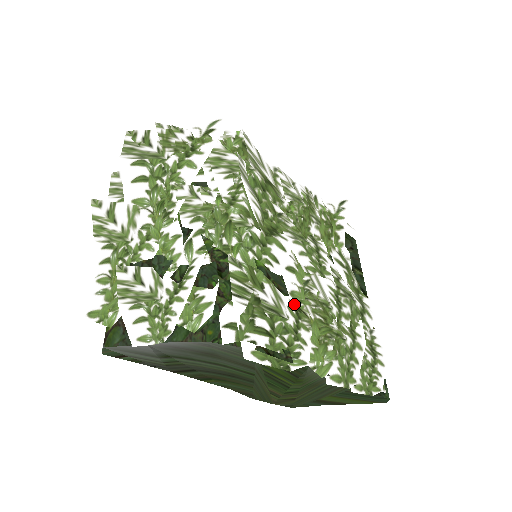
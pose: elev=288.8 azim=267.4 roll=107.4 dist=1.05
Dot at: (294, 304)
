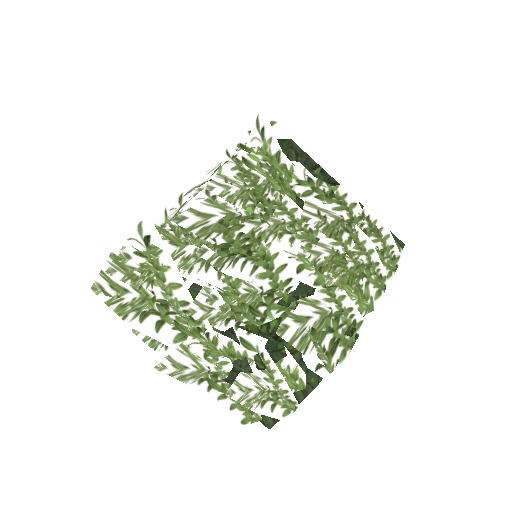
Dot at: (323, 290)
